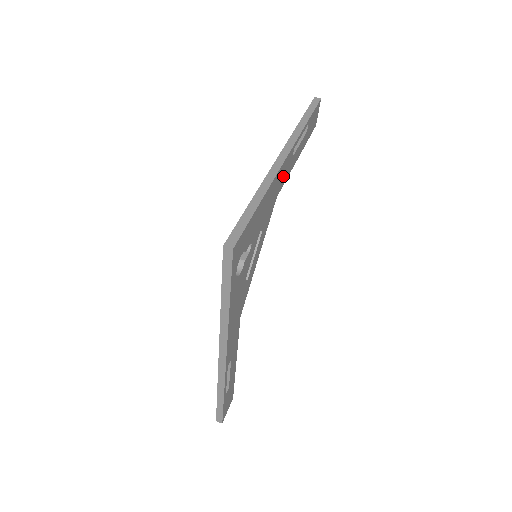
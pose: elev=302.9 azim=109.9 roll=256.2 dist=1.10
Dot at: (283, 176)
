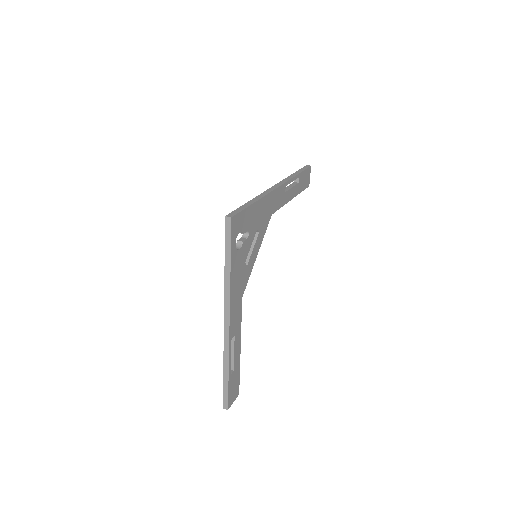
Dot at: (277, 201)
